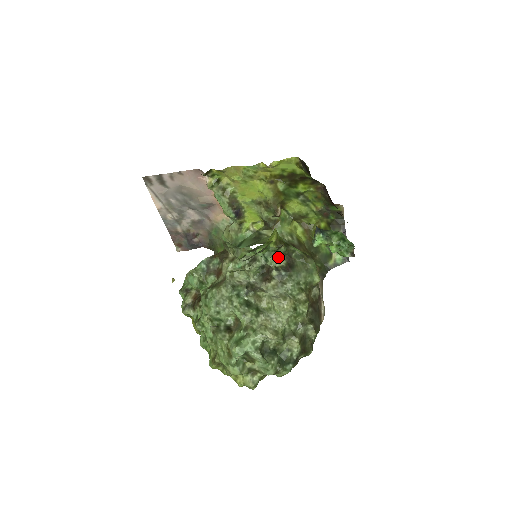
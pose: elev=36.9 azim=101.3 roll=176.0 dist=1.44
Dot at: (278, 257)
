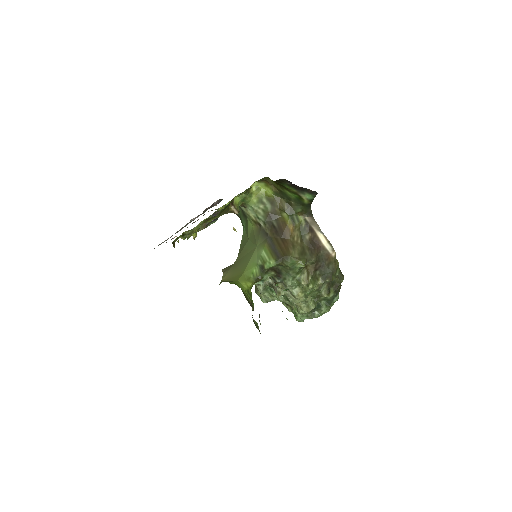
Dot at: (266, 274)
